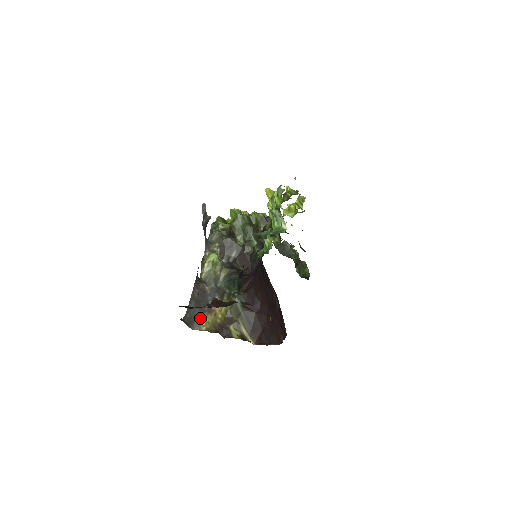
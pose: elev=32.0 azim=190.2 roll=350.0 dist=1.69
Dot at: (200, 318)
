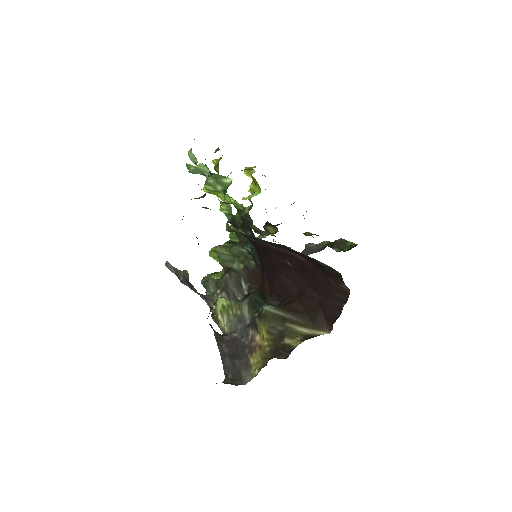
Dot at: (245, 367)
